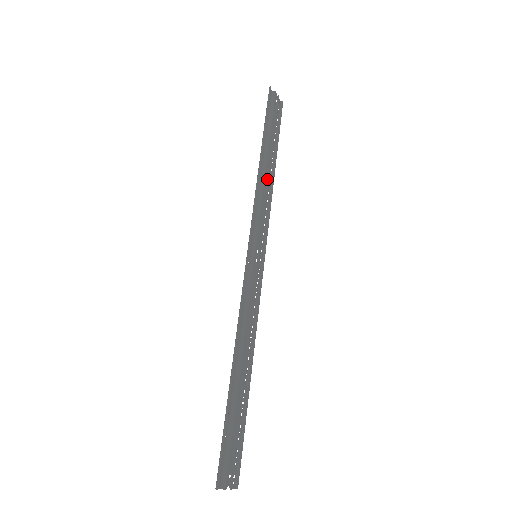
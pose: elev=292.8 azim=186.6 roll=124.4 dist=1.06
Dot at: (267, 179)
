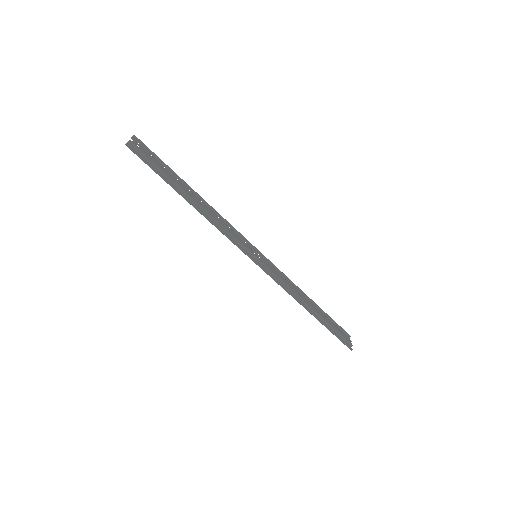
Dot at: (207, 209)
